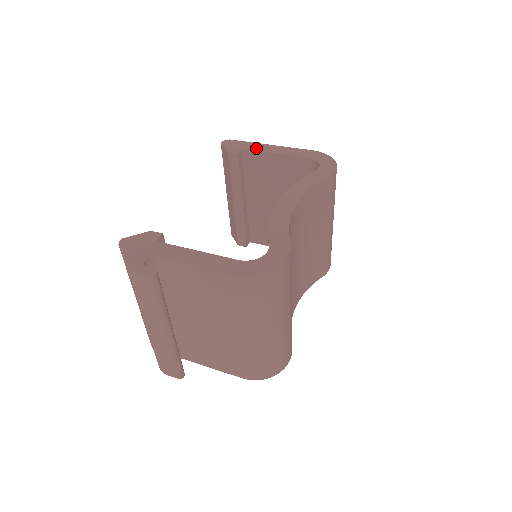
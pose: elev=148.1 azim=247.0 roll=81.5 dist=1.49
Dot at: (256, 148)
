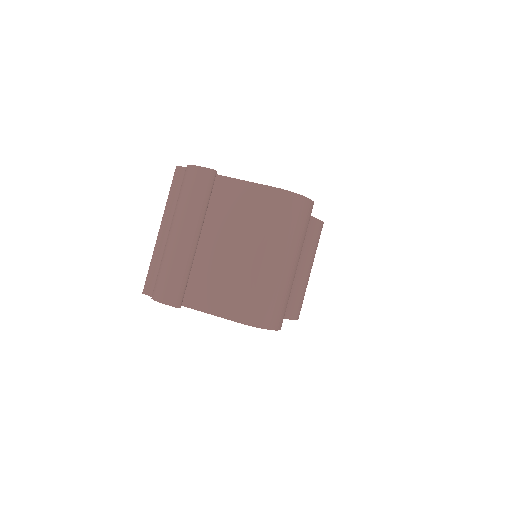
Dot at: occluded
